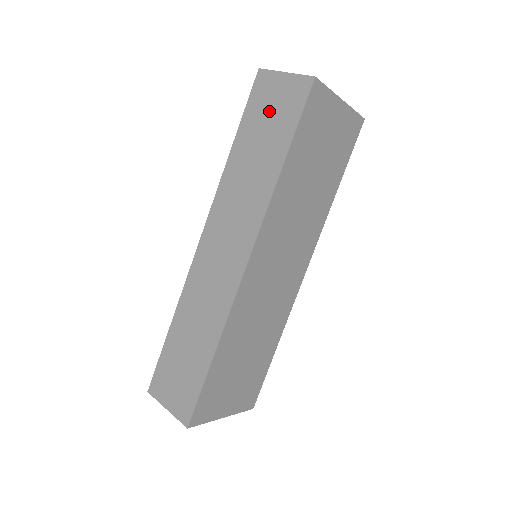
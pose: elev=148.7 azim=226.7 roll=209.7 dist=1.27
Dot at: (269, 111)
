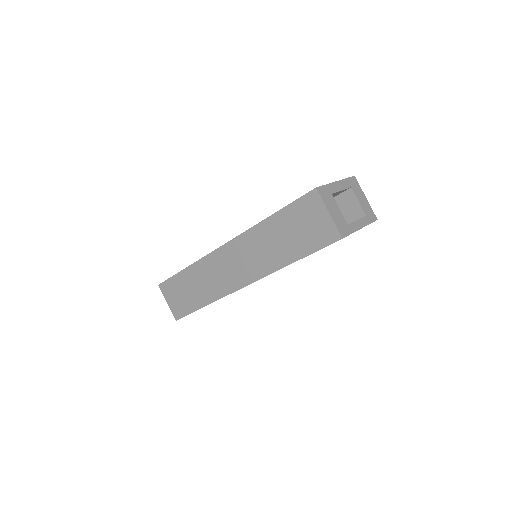
Dot at: (304, 224)
